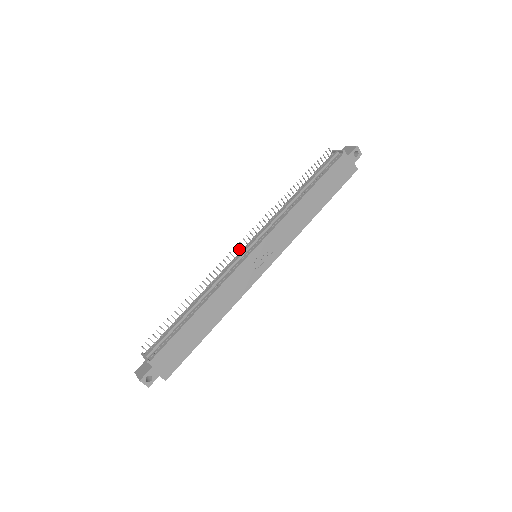
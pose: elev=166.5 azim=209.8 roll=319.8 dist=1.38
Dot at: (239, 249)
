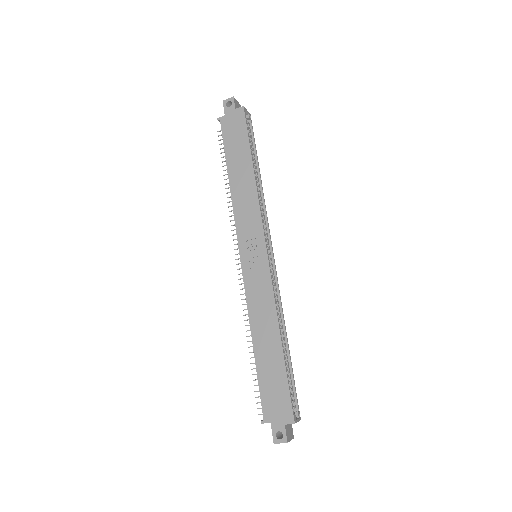
Dot at: occluded
